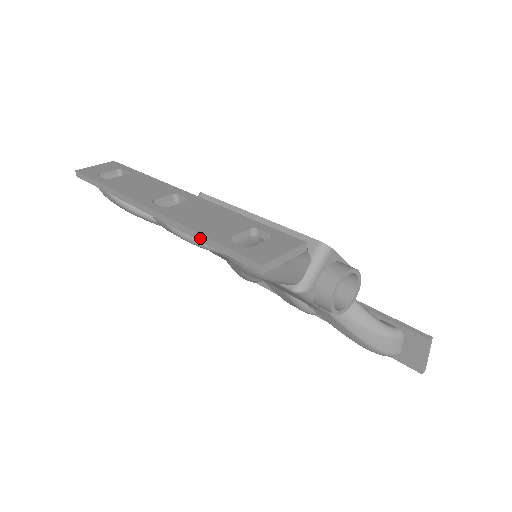
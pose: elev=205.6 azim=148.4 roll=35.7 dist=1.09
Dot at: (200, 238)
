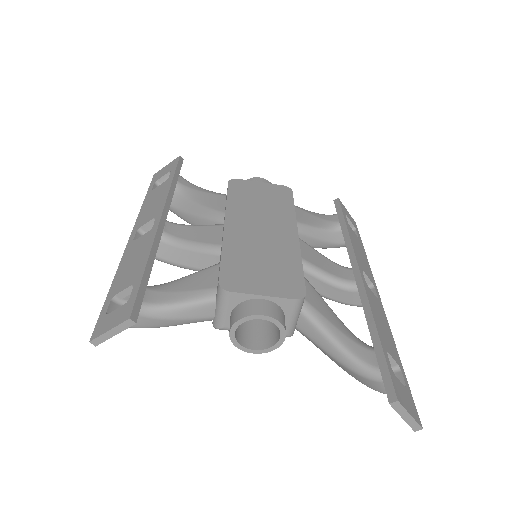
Dot at: occluded
